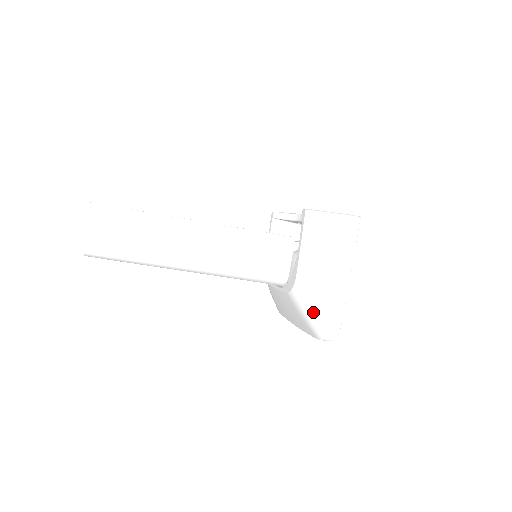
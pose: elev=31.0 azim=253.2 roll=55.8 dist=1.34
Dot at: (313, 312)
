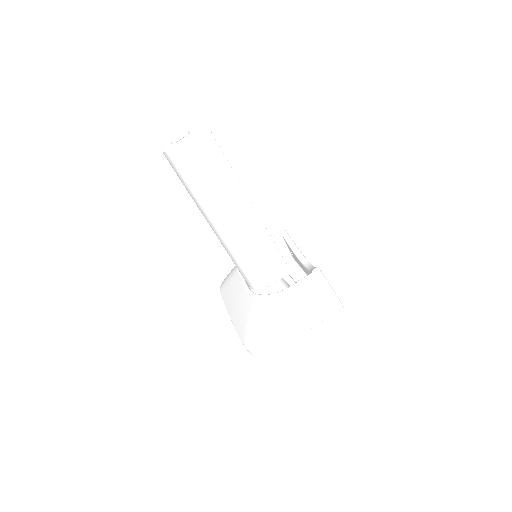
Dot at: (262, 331)
